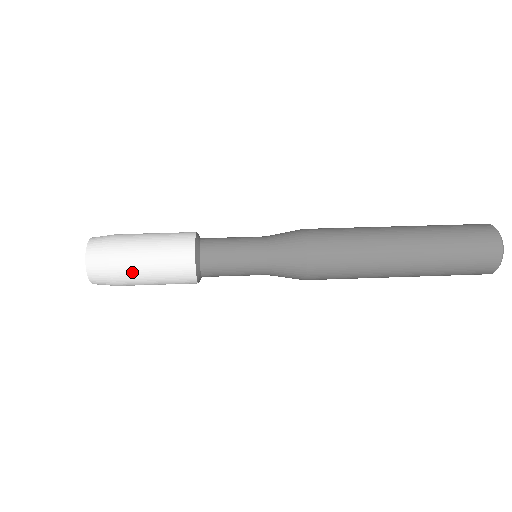
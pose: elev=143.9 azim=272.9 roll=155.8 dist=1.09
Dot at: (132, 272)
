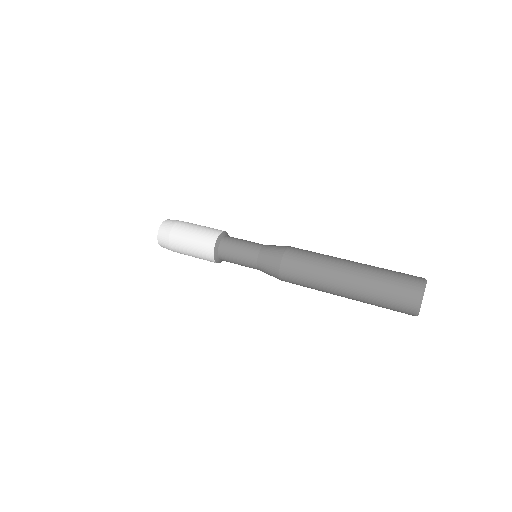
Dot at: (182, 252)
